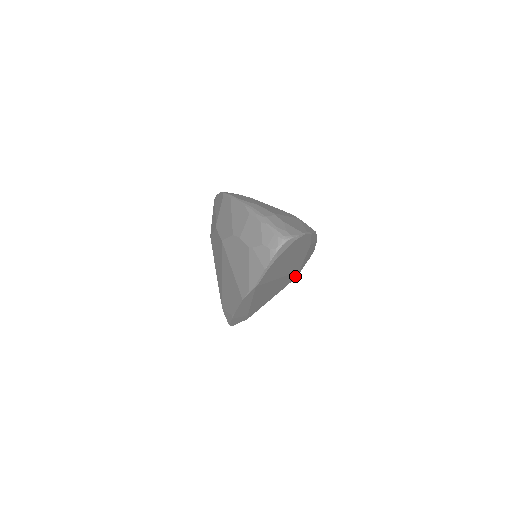
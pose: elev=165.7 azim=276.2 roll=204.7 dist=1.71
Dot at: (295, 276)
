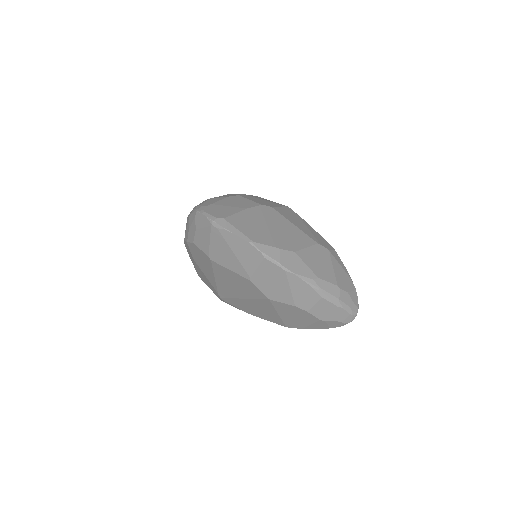
Dot at: occluded
